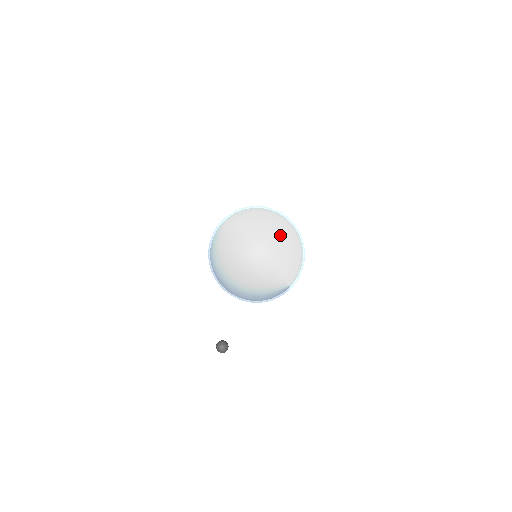
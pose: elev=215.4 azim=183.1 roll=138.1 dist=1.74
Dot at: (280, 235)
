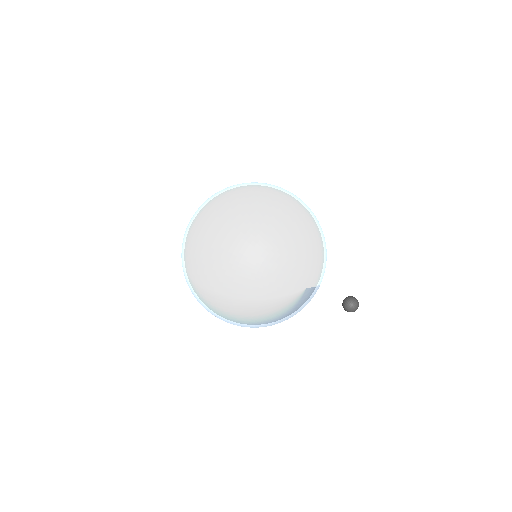
Dot at: (229, 252)
